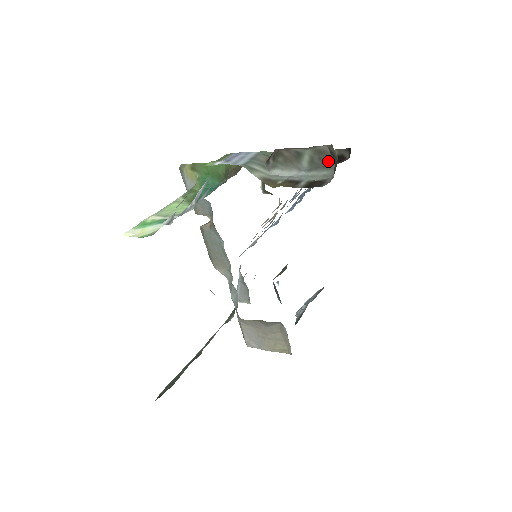
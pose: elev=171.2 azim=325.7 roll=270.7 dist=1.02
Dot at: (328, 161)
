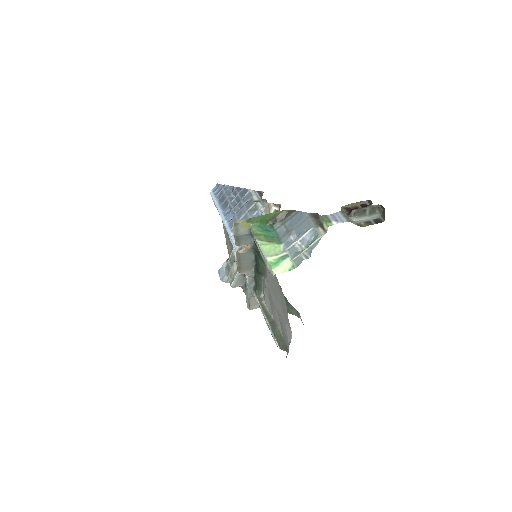
Dot at: (376, 210)
